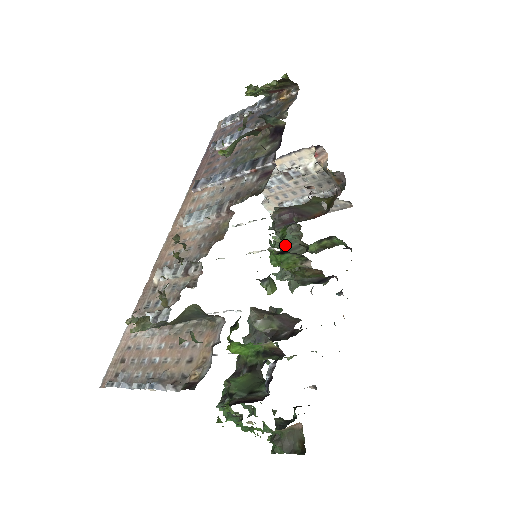
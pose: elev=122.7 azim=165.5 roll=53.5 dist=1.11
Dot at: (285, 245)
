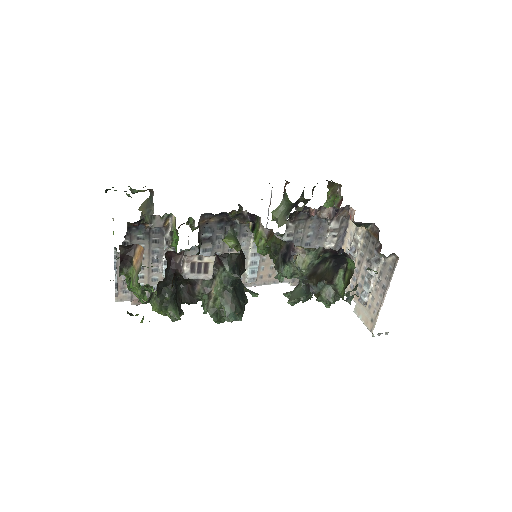
Dot at: occluded
